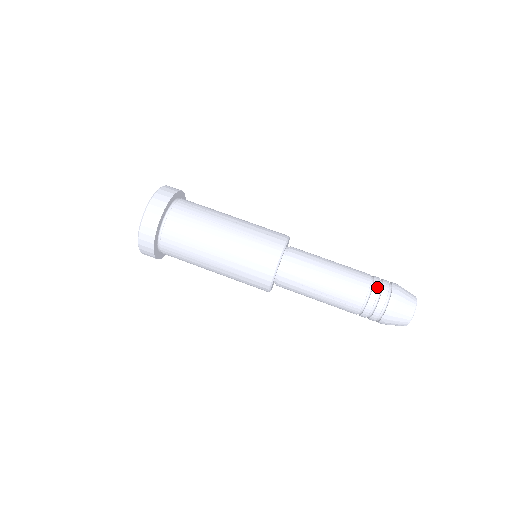
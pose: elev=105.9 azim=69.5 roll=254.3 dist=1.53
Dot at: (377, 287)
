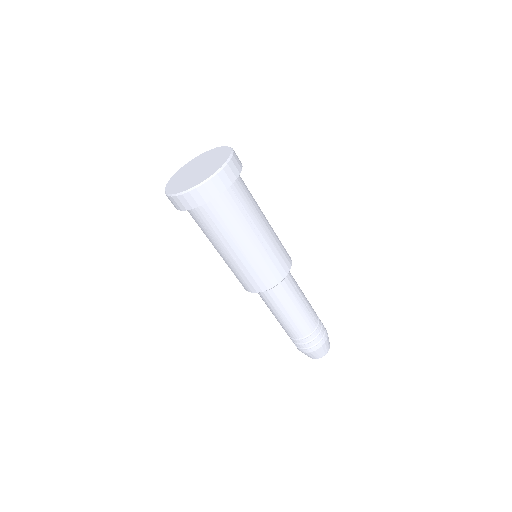
Dot at: (295, 342)
